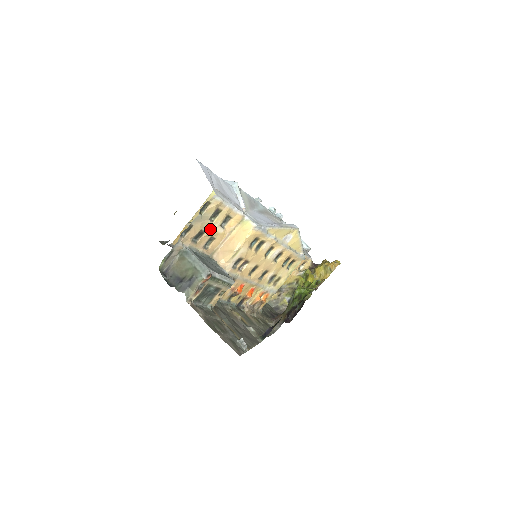
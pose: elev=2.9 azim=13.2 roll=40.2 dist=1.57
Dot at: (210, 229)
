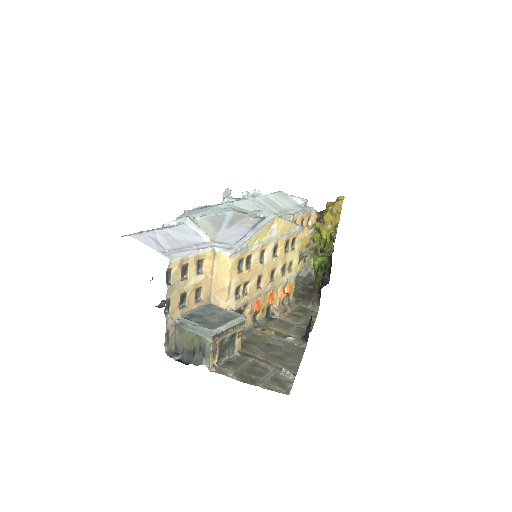
Dot at: (189, 286)
